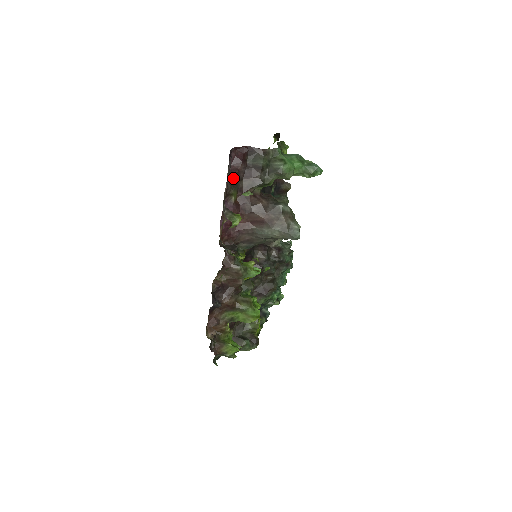
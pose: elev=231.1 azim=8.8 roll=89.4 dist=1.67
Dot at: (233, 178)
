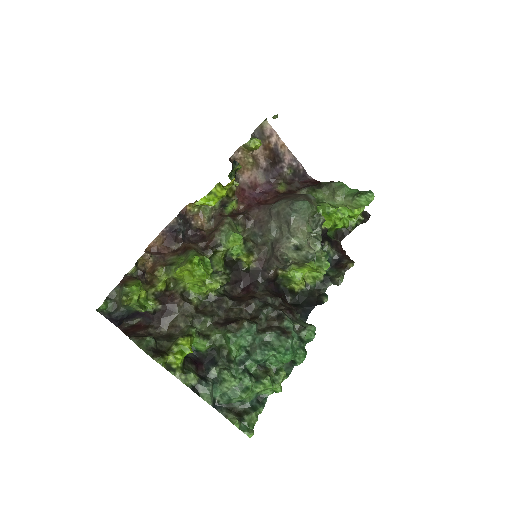
Dot at: (292, 181)
